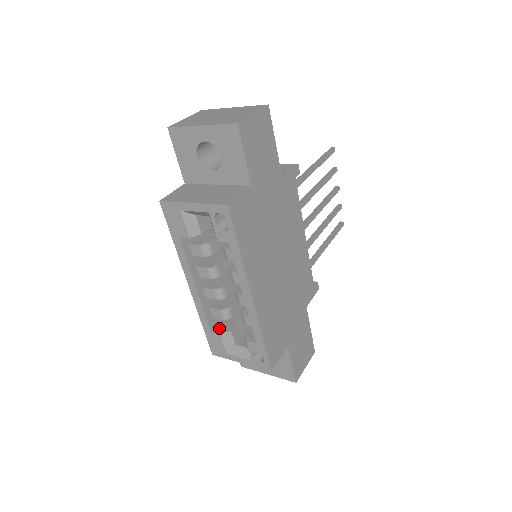
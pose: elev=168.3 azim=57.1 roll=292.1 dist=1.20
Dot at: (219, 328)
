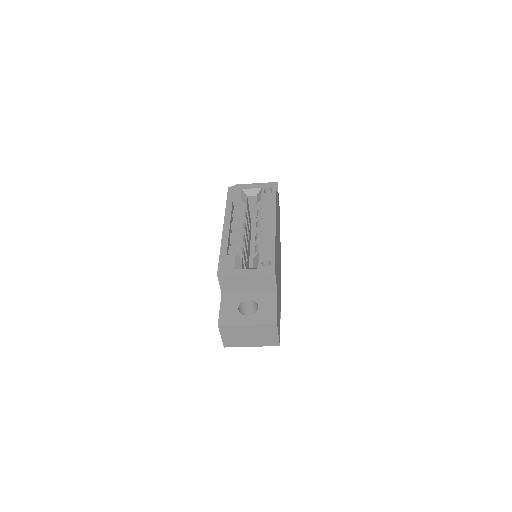
Dot at: occluded
